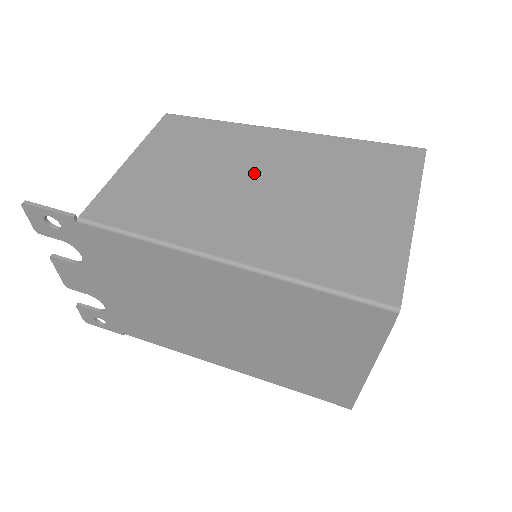
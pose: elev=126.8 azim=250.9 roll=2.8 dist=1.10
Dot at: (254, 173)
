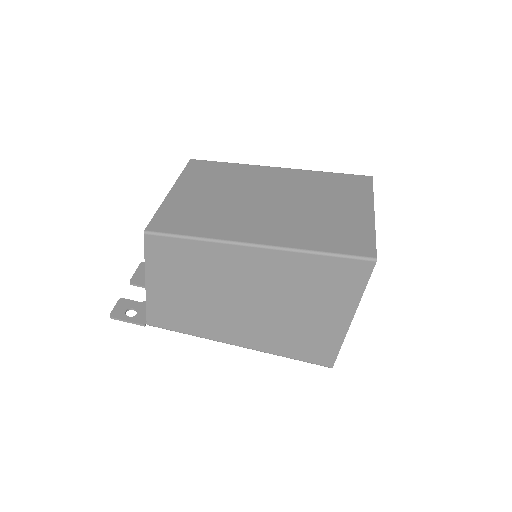
Dot at: (237, 292)
